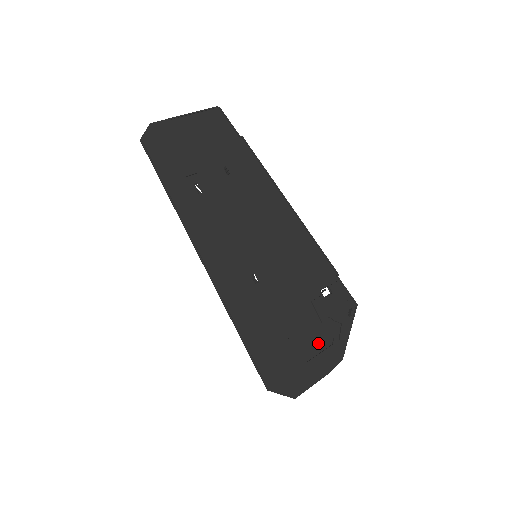
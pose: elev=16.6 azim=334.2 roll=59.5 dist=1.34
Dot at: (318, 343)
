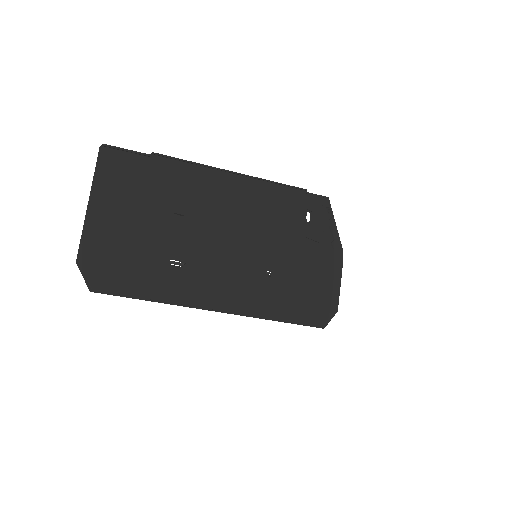
Dot at: (326, 260)
